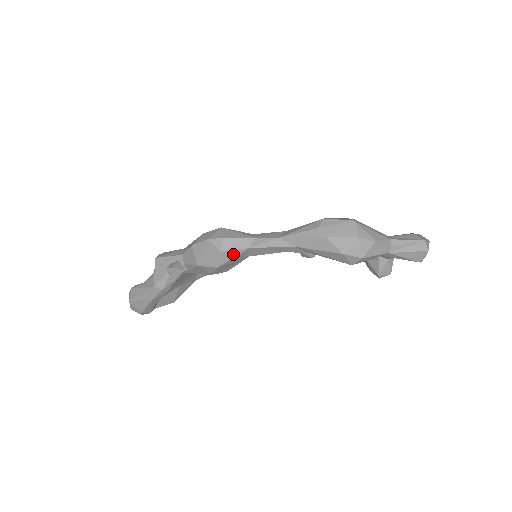
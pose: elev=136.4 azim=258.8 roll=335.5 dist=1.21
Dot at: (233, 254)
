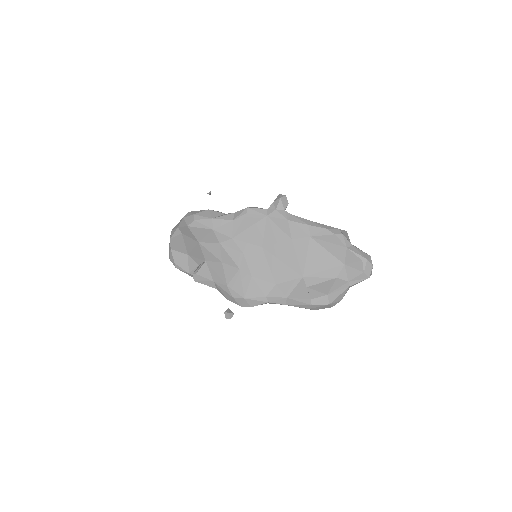
Dot at: occluded
